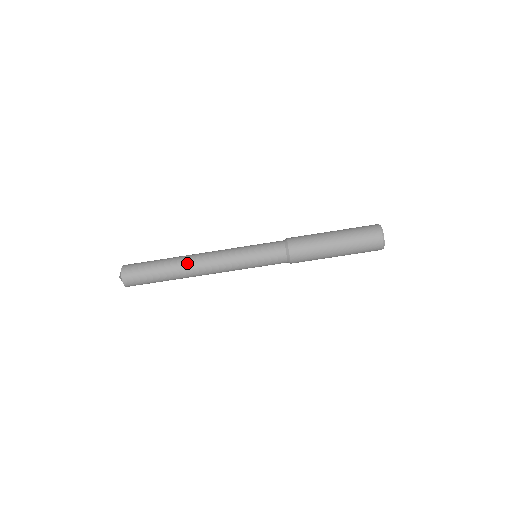
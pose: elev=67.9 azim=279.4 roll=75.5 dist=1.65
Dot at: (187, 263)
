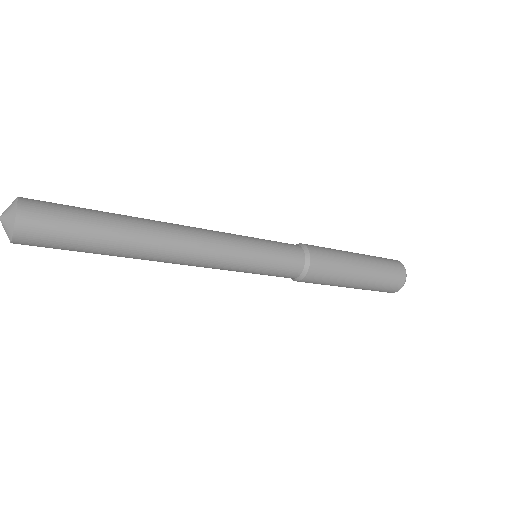
Dot at: (156, 251)
